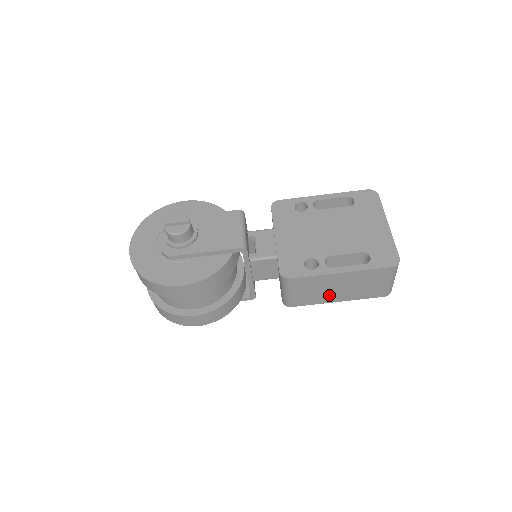
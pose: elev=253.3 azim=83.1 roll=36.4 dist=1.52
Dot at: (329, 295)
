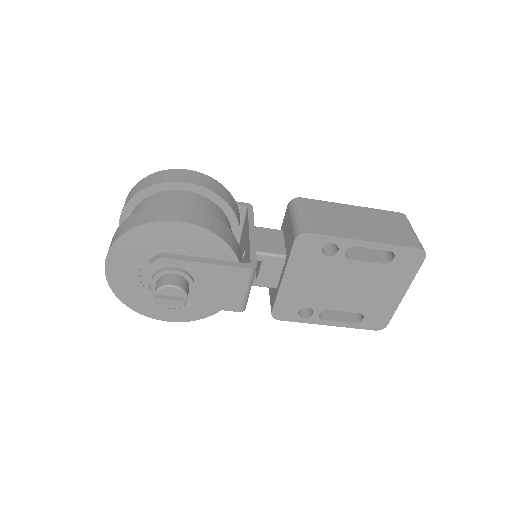
Dot at: occluded
